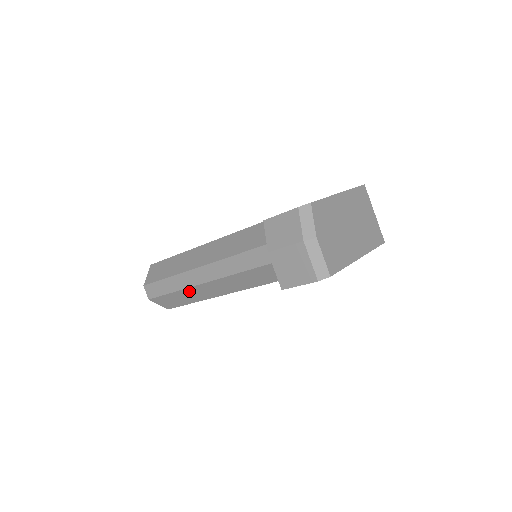
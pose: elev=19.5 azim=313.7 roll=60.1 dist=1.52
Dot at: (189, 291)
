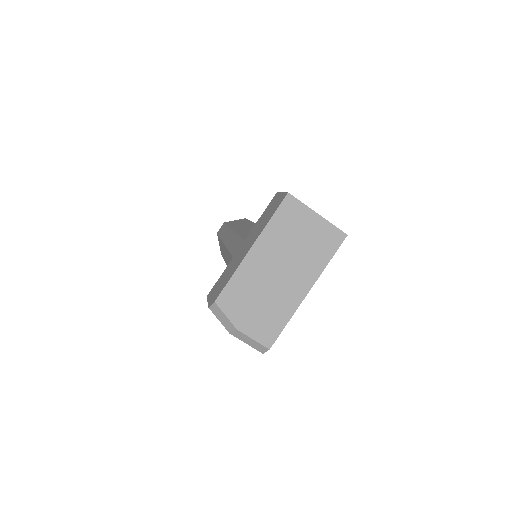
Dot at: occluded
